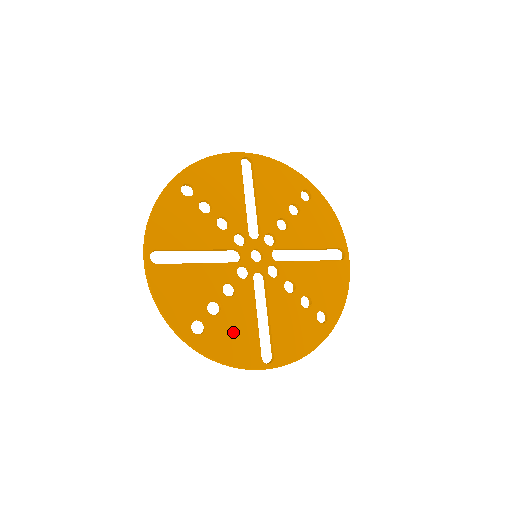
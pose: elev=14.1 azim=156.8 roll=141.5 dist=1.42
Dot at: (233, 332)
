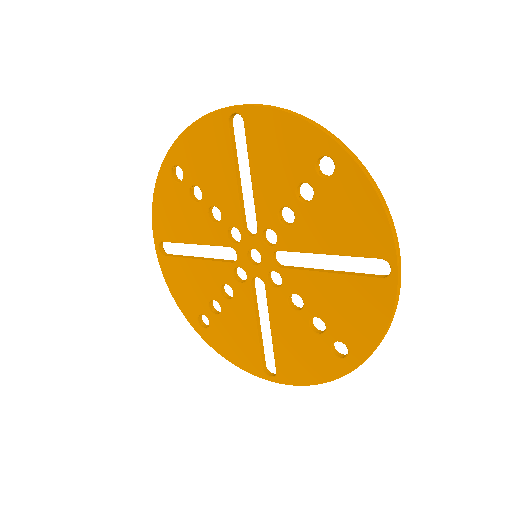
Dot at: (233, 335)
